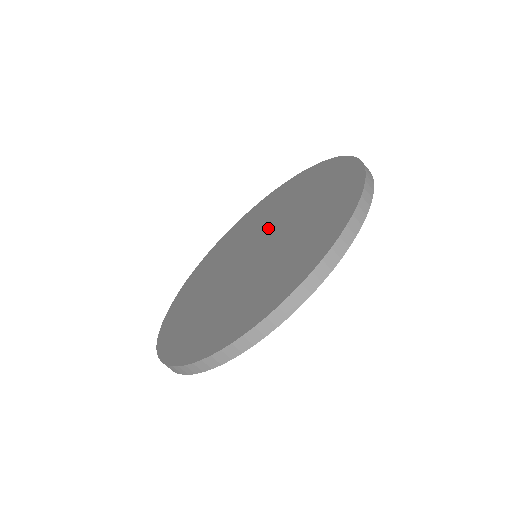
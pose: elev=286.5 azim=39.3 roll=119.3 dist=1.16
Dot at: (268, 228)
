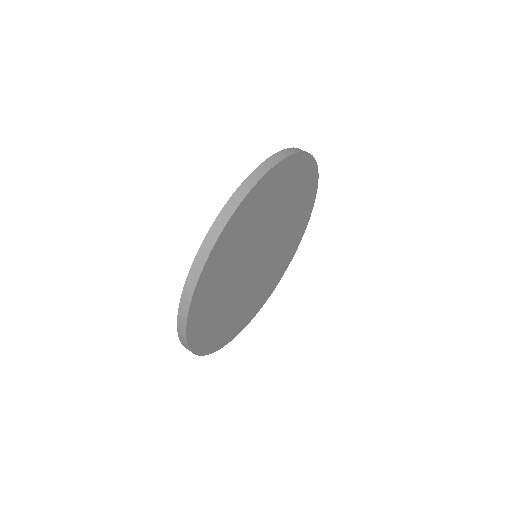
Dot at: occluded
